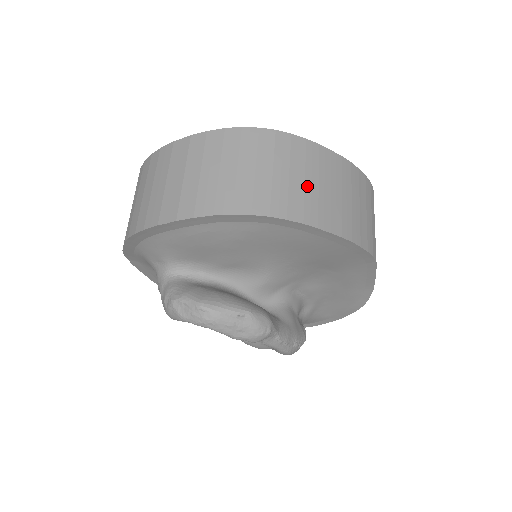
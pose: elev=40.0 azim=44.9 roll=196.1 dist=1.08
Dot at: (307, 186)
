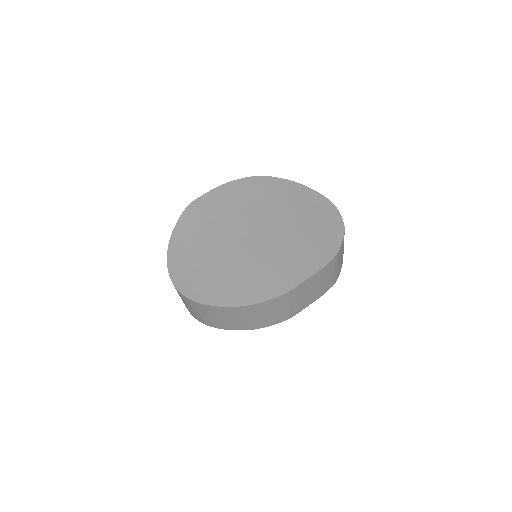
Dot at: (219, 320)
